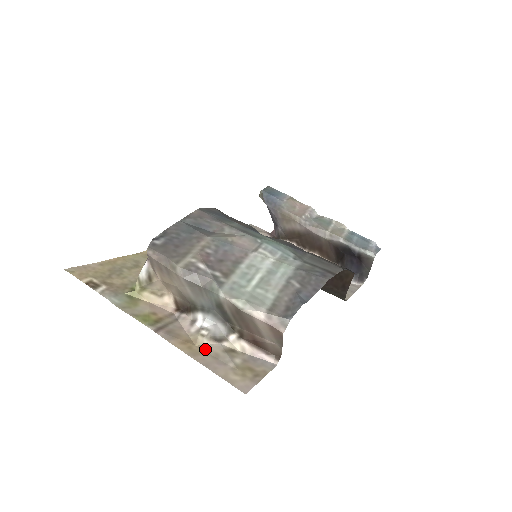
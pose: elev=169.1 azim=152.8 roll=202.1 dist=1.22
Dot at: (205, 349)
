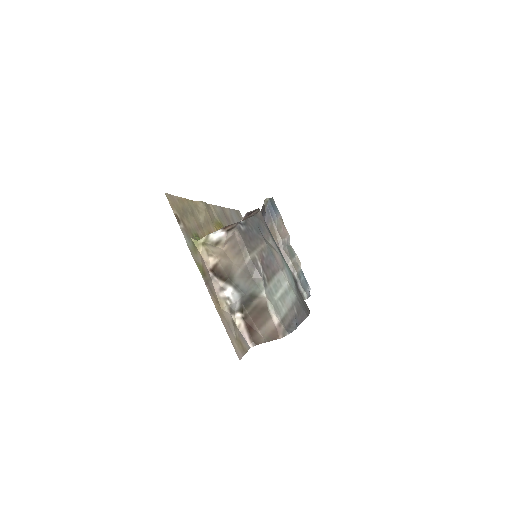
Dot at: (225, 314)
